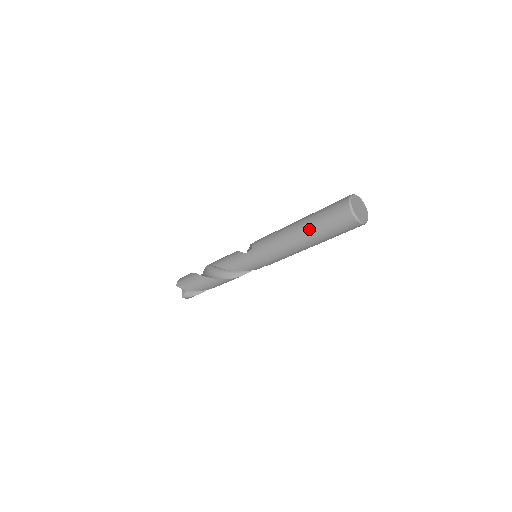
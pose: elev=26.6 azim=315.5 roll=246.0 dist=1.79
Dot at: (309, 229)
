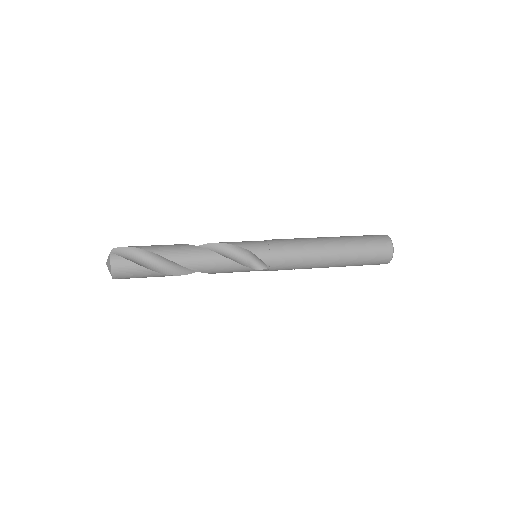
Dot at: occluded
